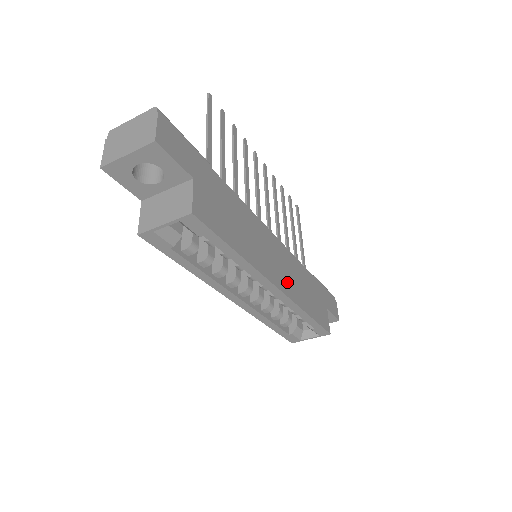
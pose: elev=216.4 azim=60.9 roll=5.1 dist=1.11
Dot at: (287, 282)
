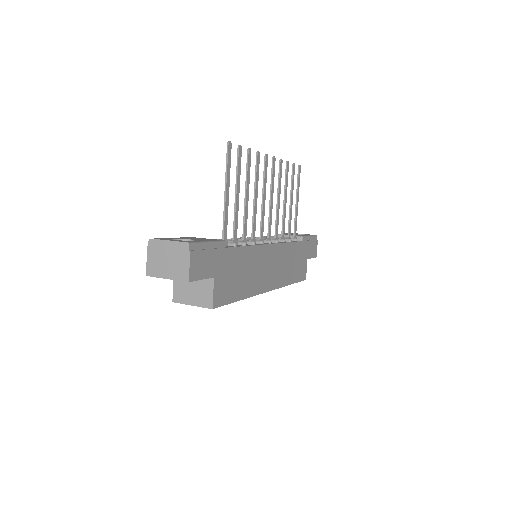
Dot at: (277, 276)
